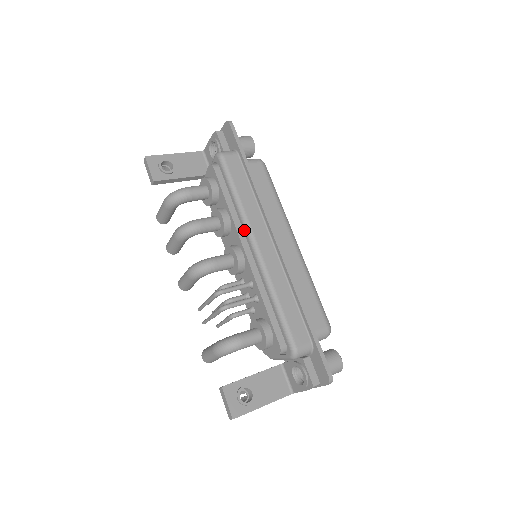
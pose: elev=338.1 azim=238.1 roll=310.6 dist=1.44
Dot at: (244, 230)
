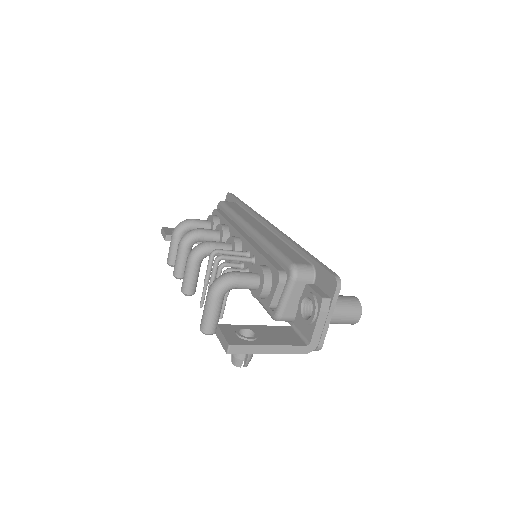
Dot at: (240, 225)
